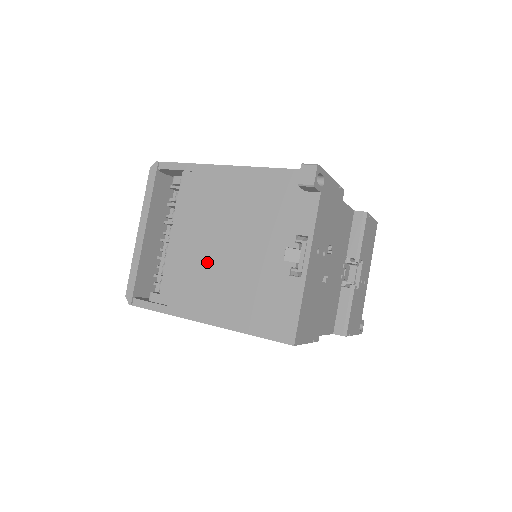
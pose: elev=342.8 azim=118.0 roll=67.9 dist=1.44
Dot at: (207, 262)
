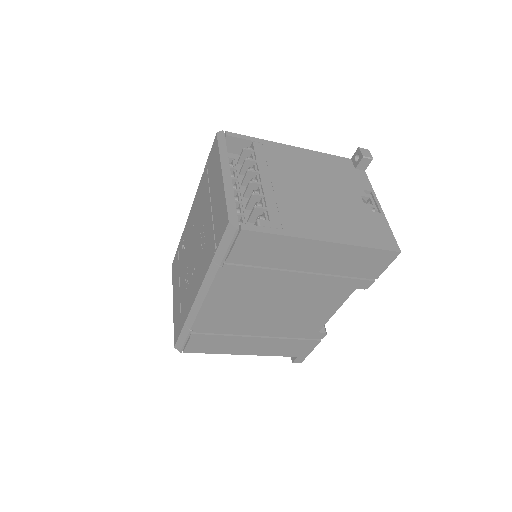
Dot at: (306, 200)
